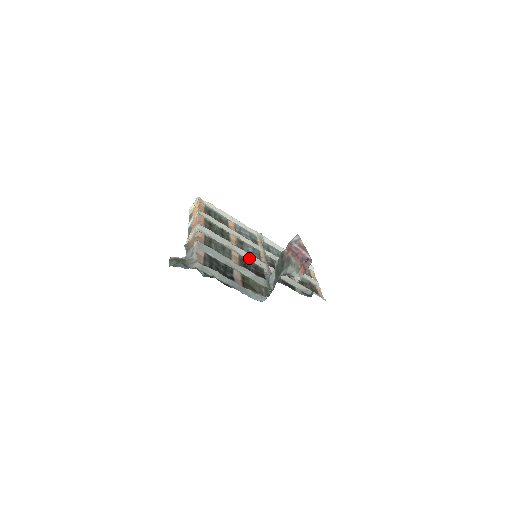
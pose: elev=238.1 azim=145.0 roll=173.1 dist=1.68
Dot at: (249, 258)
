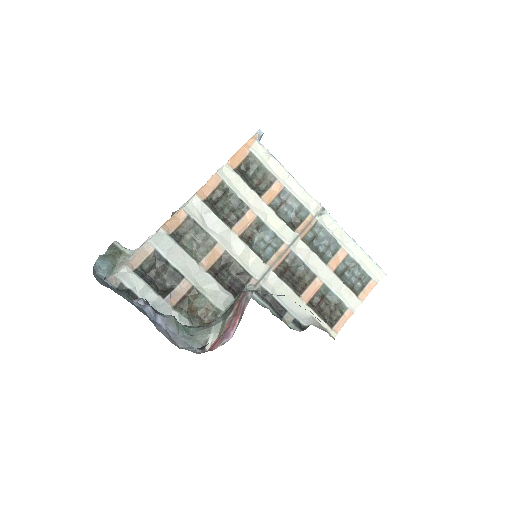
Dot at: (244, 256)
